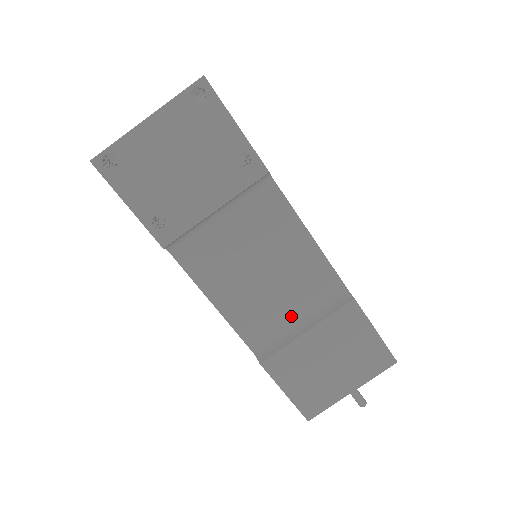
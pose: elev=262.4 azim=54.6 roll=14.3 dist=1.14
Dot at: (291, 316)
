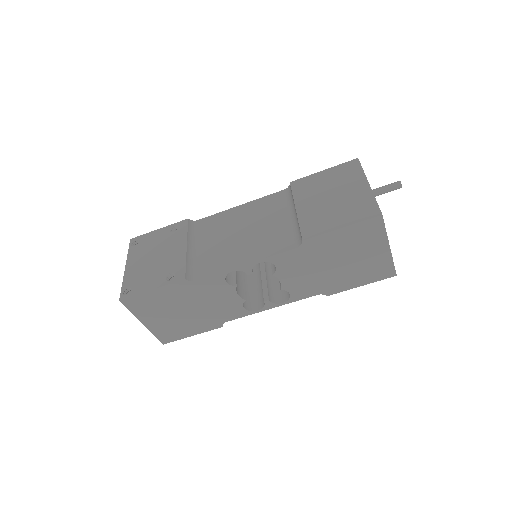
Dot at: (284, 221)
